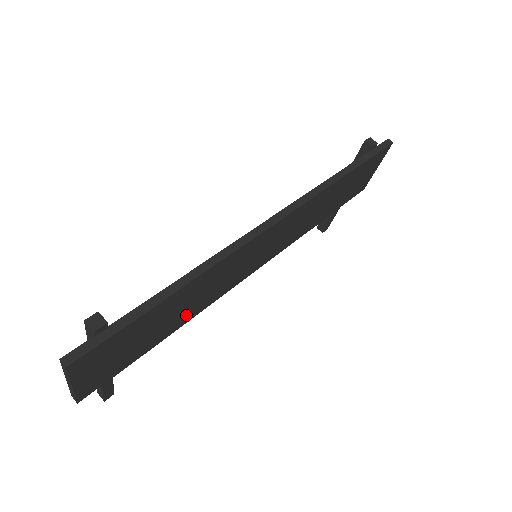
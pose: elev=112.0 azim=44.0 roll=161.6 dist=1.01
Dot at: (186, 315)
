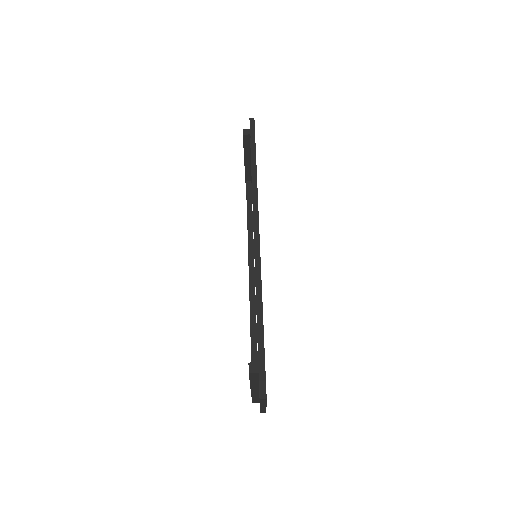
Dot at: occluded
